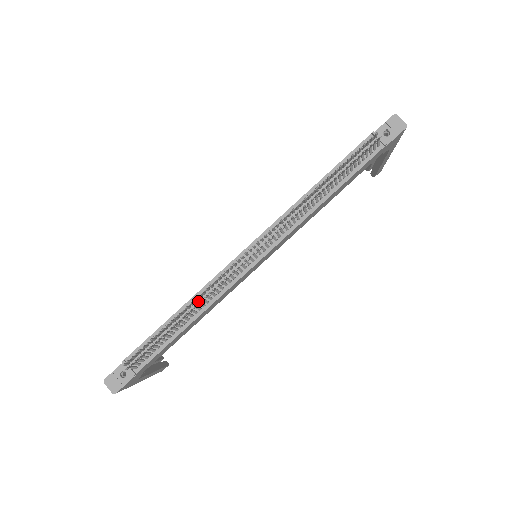
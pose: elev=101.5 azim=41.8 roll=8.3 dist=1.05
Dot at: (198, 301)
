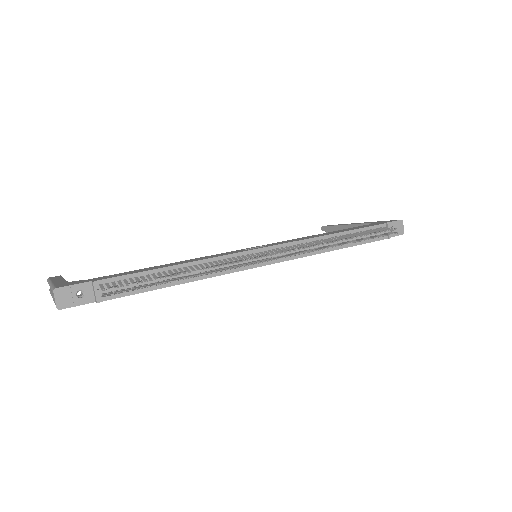
Dot at: (201, 268)
